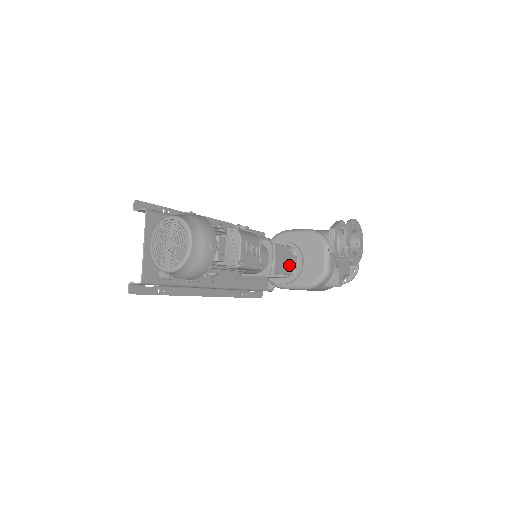
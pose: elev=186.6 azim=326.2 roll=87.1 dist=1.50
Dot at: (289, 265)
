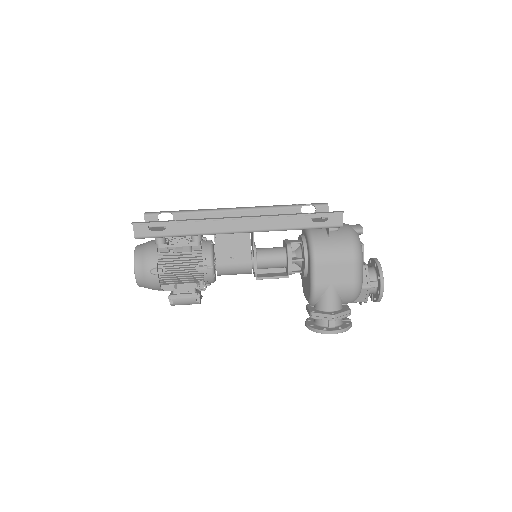
Dot at: occluded
